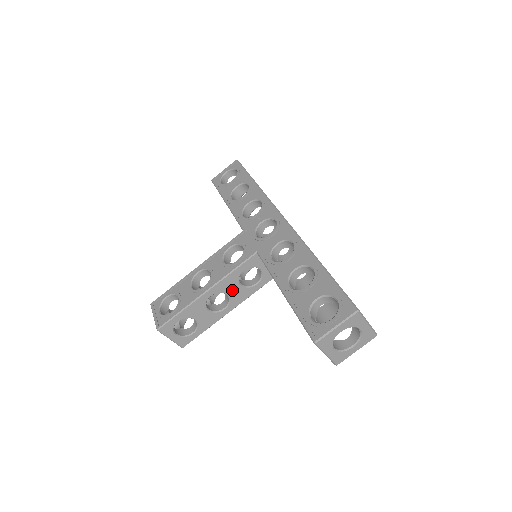
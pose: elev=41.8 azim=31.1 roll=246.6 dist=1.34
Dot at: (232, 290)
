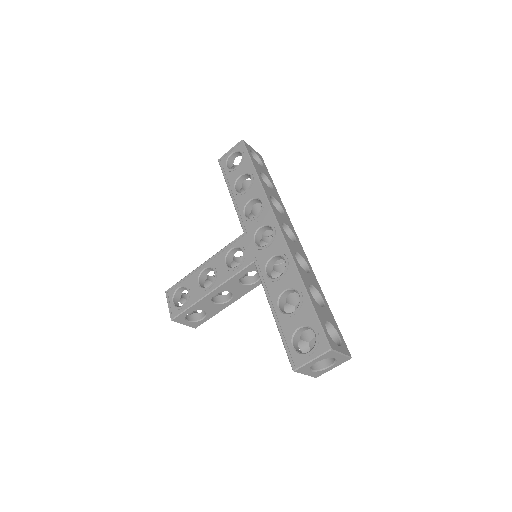
Dot at: (234, 288)
